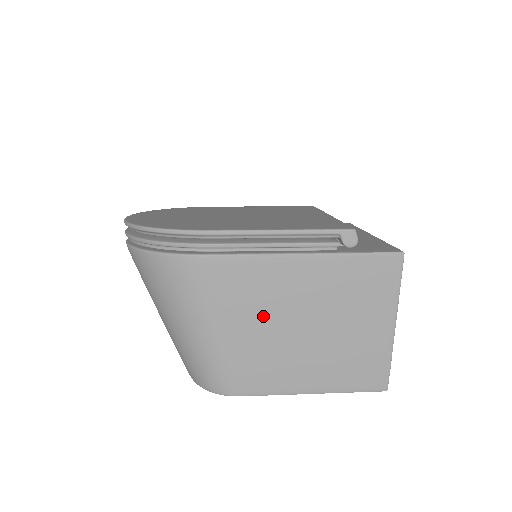
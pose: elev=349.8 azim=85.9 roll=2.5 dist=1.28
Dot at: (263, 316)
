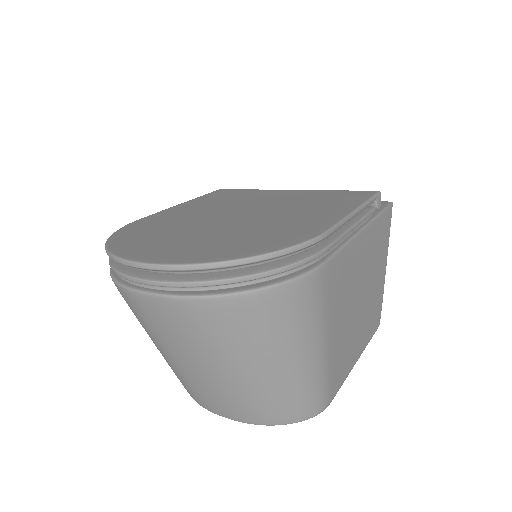
Dot at: (347, 306)
